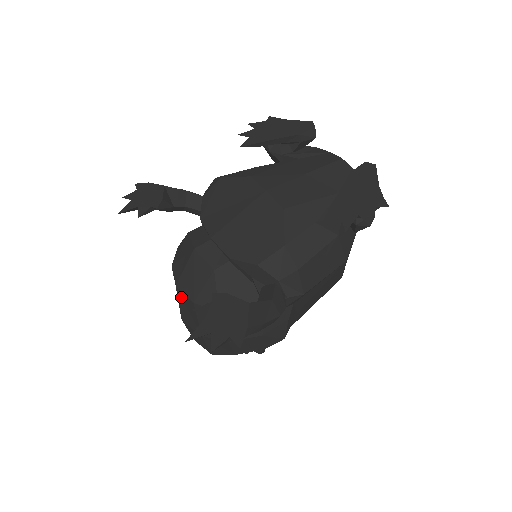
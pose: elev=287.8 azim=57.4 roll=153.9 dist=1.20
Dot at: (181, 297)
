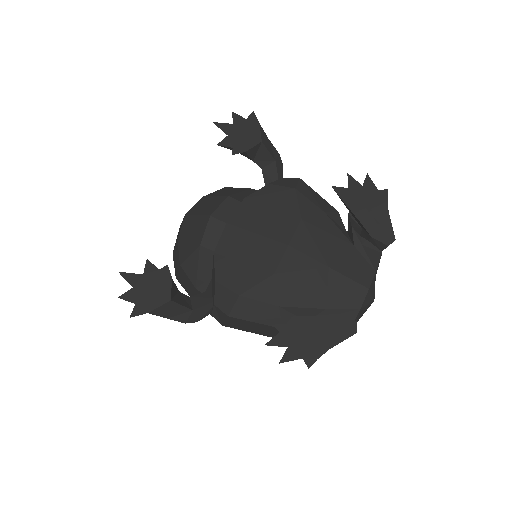
Dot at: occluded
